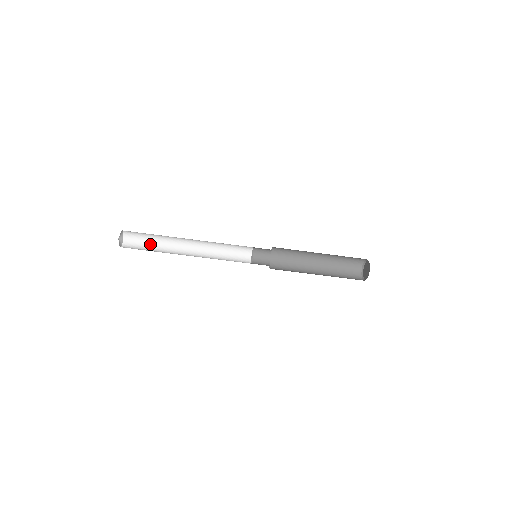
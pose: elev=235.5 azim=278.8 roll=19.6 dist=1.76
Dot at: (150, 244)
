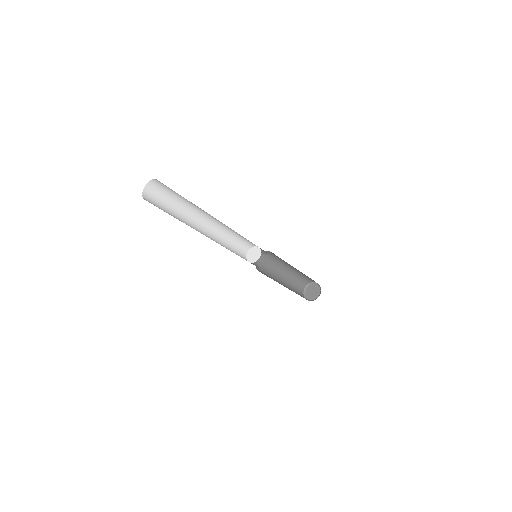
Dot at: (180, 196)
